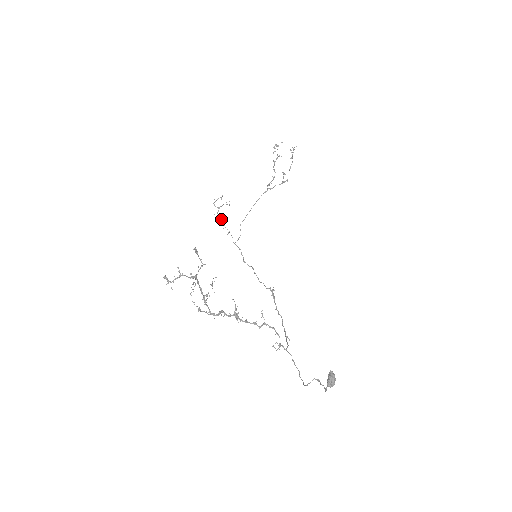
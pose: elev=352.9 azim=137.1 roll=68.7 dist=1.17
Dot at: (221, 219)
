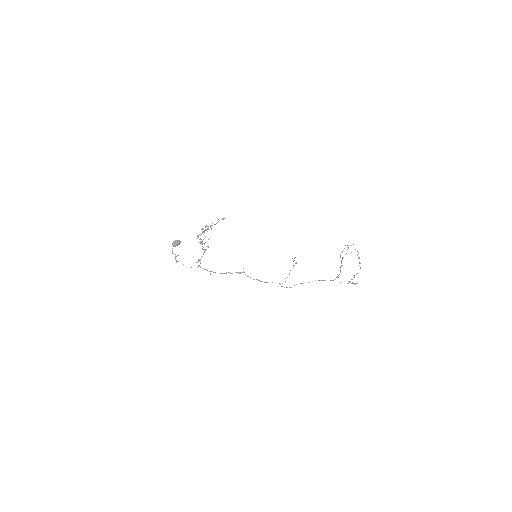
Dot at: occluded
